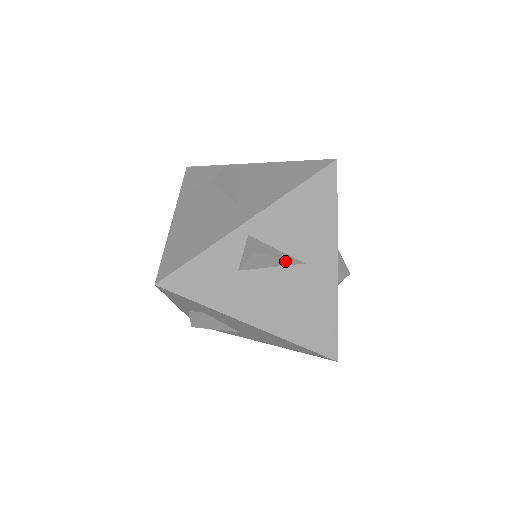
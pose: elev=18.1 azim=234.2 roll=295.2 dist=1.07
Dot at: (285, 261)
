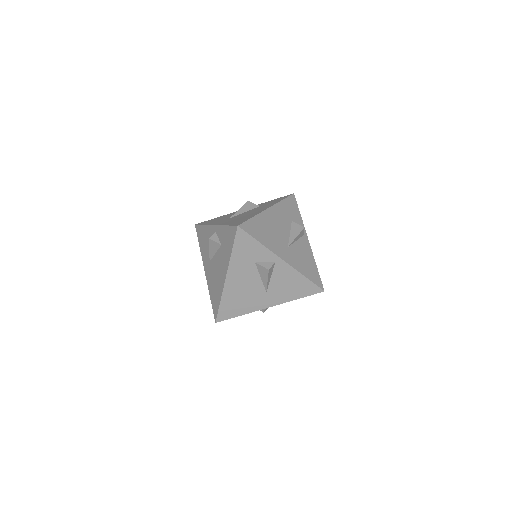
Dot at: (266, 283)
